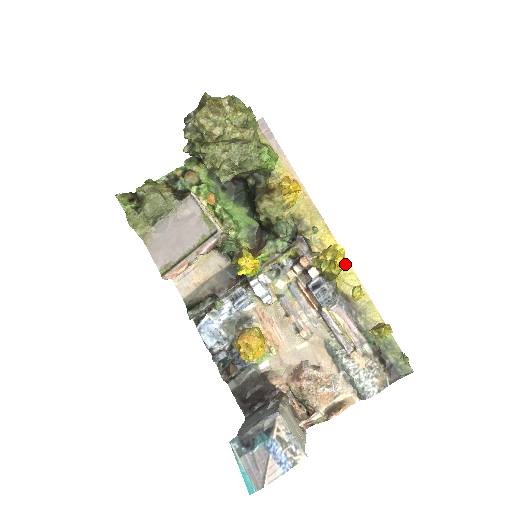
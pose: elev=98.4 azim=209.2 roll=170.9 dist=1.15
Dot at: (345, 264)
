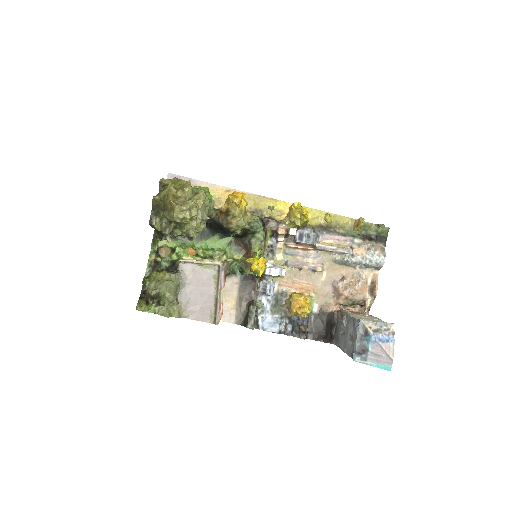
Dot at: occluded
